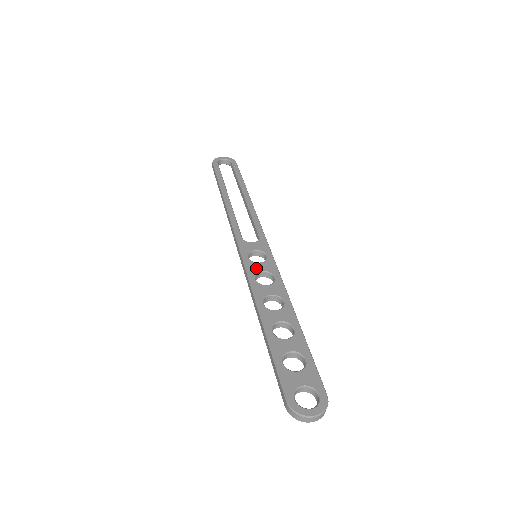
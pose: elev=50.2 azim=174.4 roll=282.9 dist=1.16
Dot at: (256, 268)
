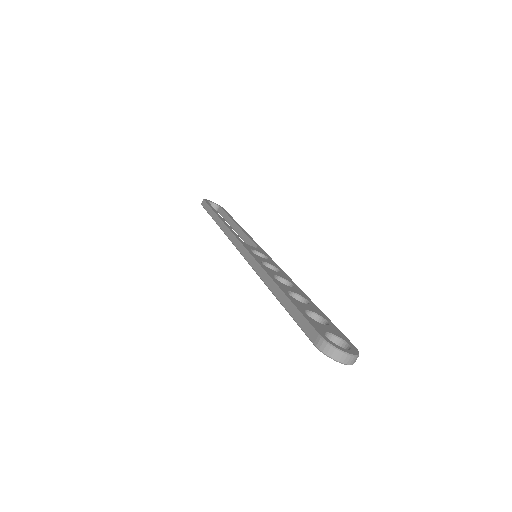
Dot at: (261, 259)
